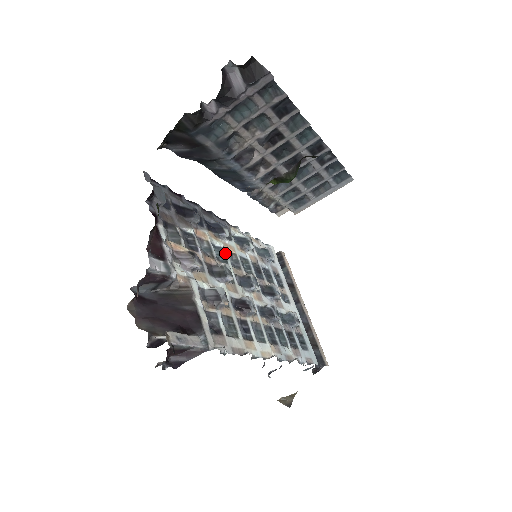
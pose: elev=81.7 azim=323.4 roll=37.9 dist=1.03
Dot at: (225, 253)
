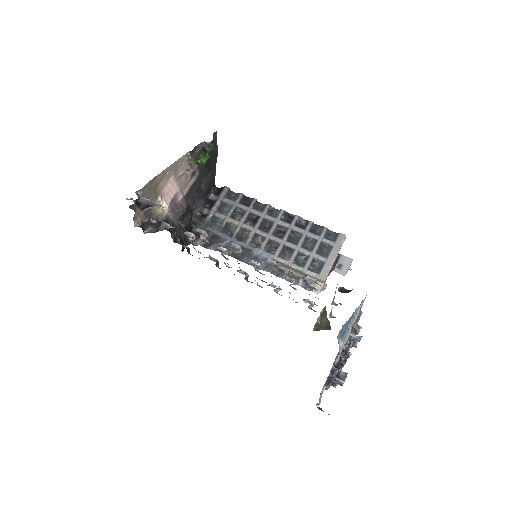
Dot at: occluded
